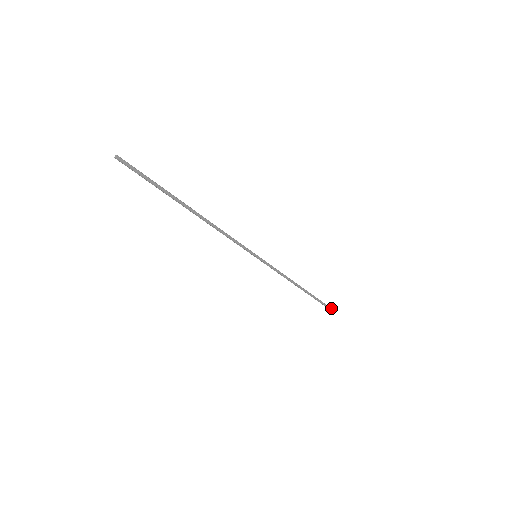
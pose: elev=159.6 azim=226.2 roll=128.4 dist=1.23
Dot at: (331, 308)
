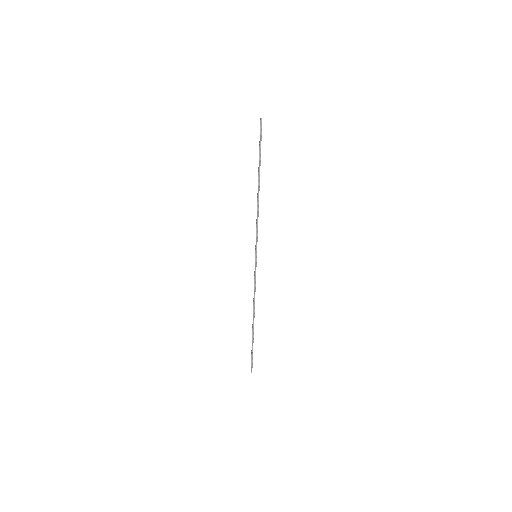
Dot at: occluded
